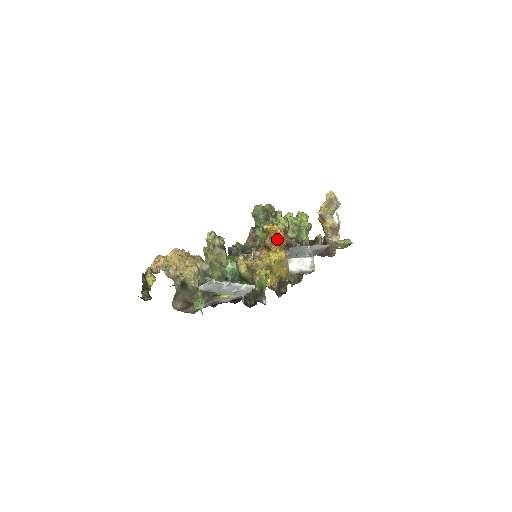
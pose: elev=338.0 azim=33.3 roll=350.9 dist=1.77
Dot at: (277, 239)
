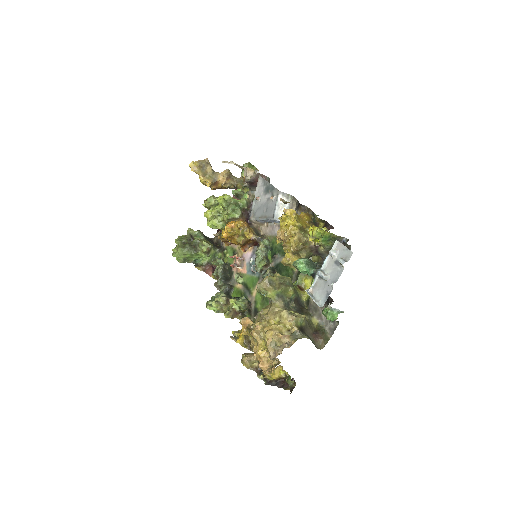
Dot at: (241, 229)
